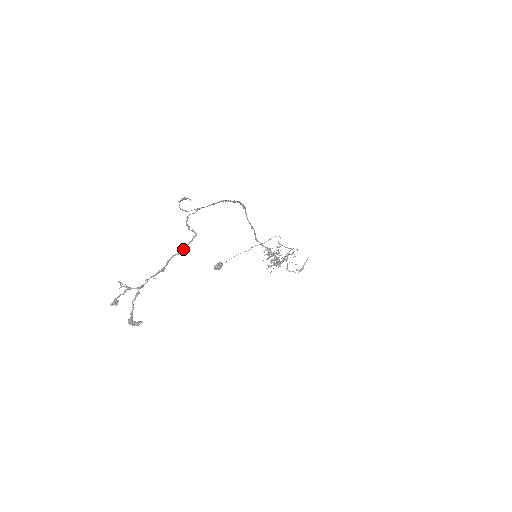
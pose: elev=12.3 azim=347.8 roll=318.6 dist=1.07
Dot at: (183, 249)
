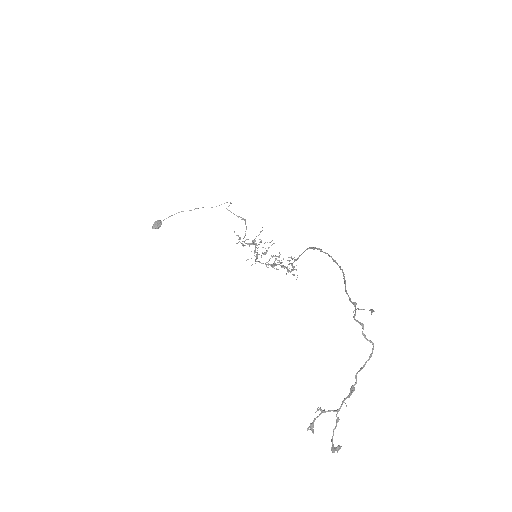
Dot at: (365, 363)
